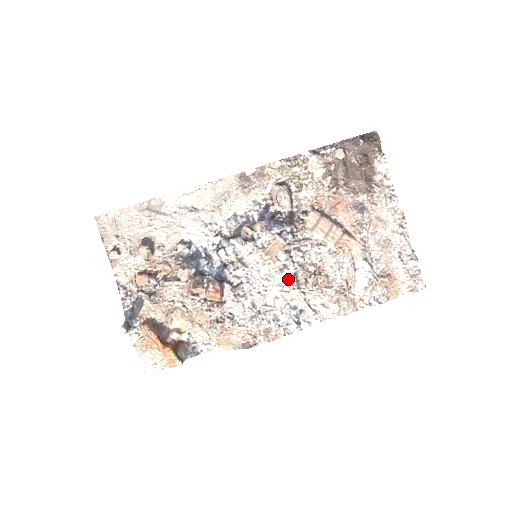
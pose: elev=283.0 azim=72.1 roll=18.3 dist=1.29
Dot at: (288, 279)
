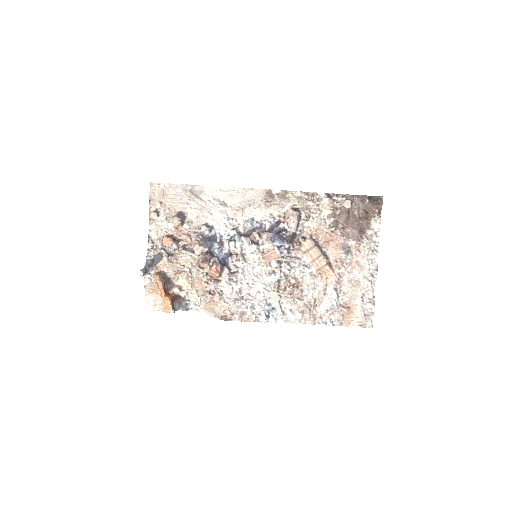
Dot at: (272, 282)
